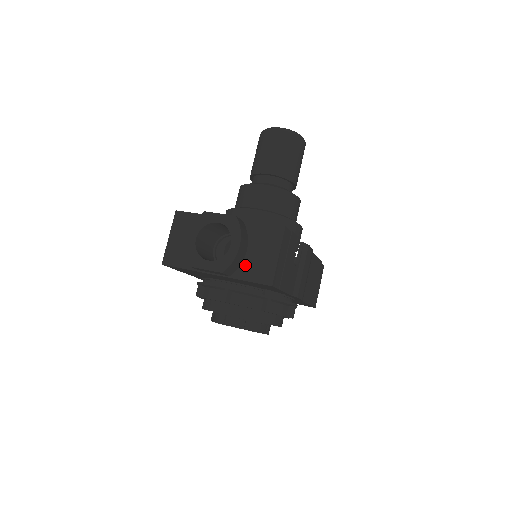
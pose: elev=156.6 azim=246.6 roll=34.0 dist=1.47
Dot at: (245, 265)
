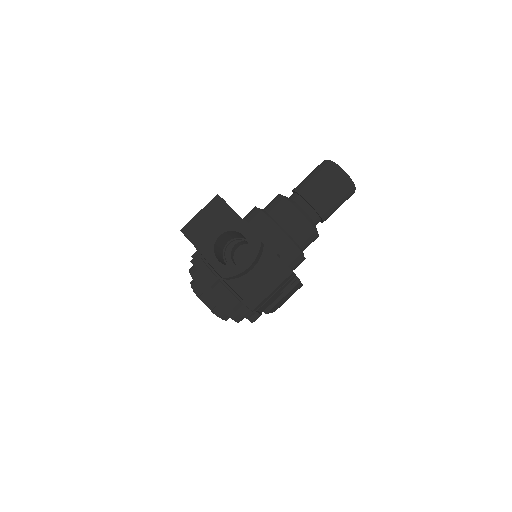
Dot at: (243, 280)
